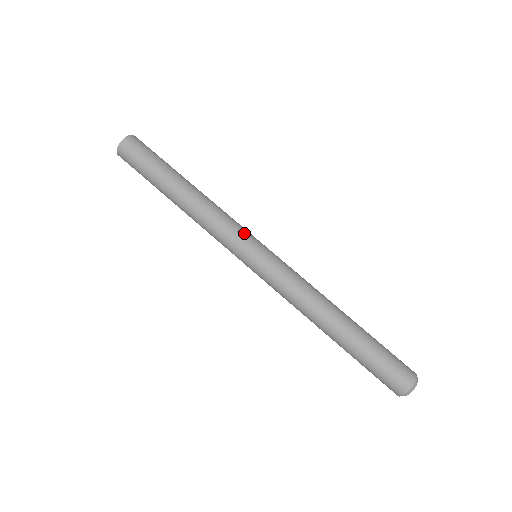
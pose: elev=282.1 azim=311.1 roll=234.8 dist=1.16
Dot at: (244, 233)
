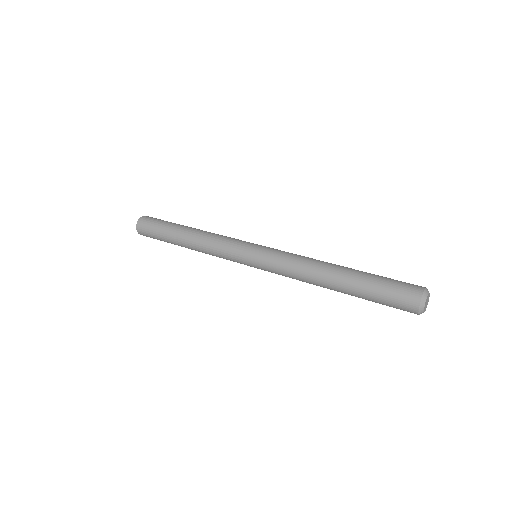
Dot at: occluded
